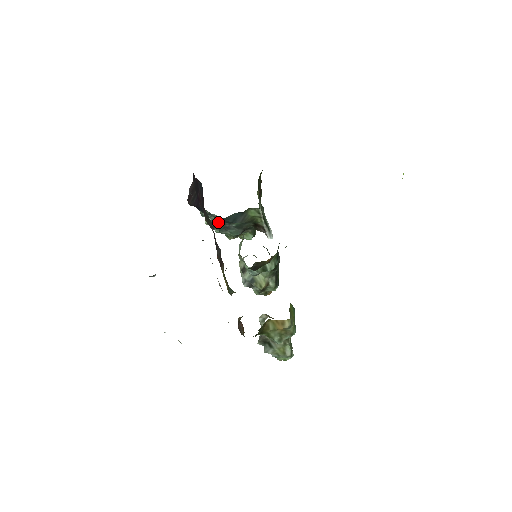
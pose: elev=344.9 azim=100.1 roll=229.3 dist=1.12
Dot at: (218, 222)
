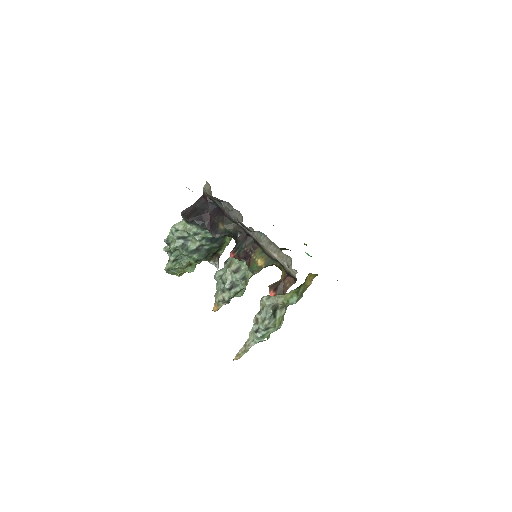
Dot at: (192, 244)
